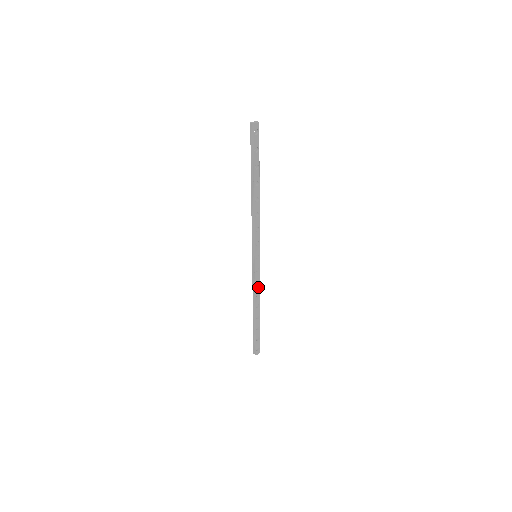
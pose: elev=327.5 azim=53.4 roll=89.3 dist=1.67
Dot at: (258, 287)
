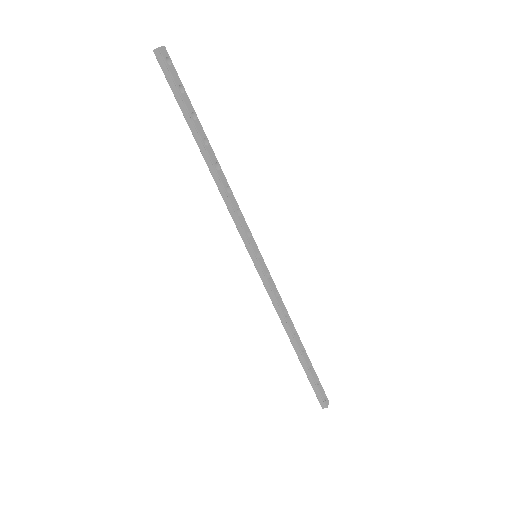
Dot at: (281, 302)
